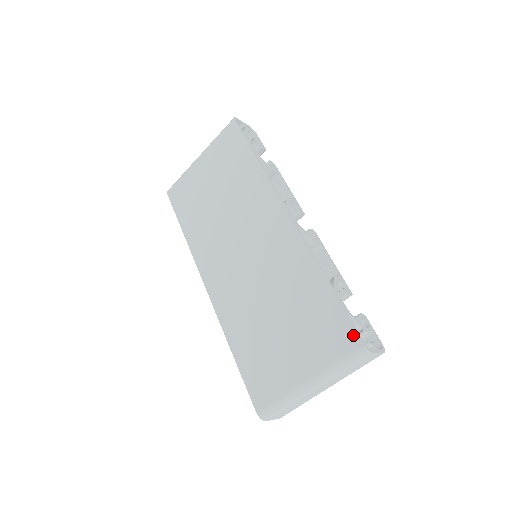
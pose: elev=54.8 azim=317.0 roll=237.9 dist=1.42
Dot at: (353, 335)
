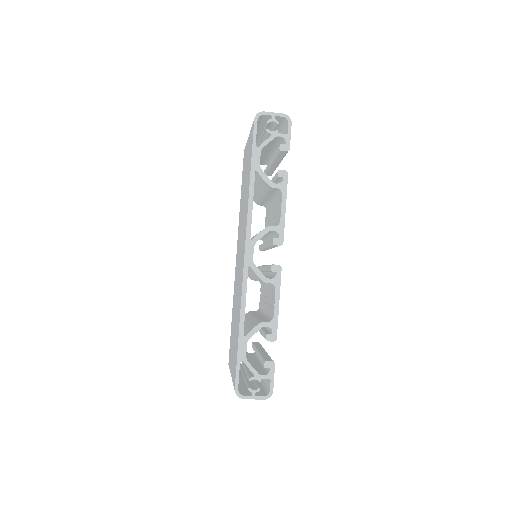
Dot at: (235, 379)
